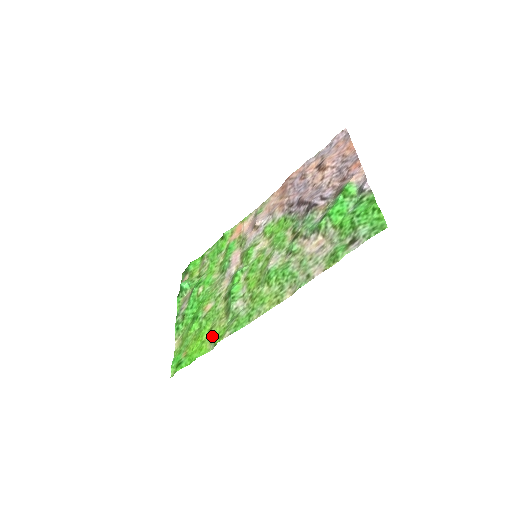
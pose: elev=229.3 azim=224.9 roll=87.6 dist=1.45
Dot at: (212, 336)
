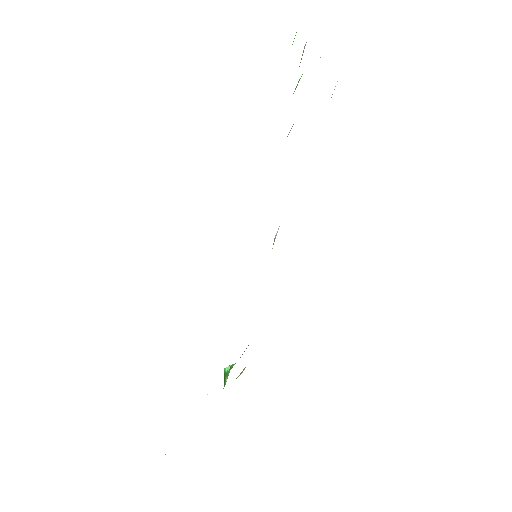
Dot at: occluded
